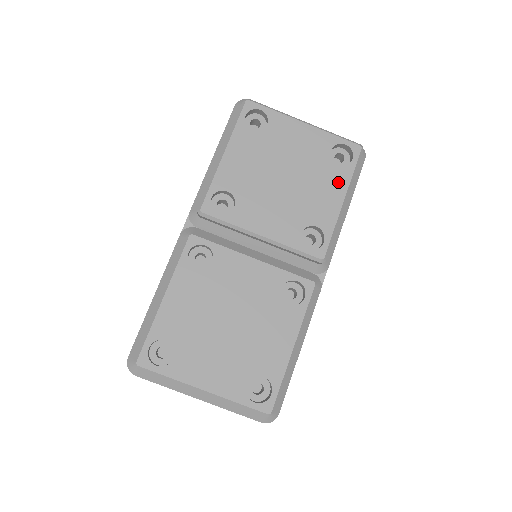
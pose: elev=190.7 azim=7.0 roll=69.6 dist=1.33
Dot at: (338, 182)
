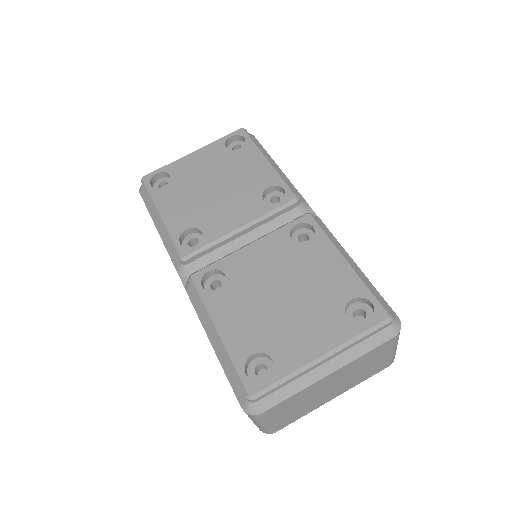
Dot at: (251, 155)
